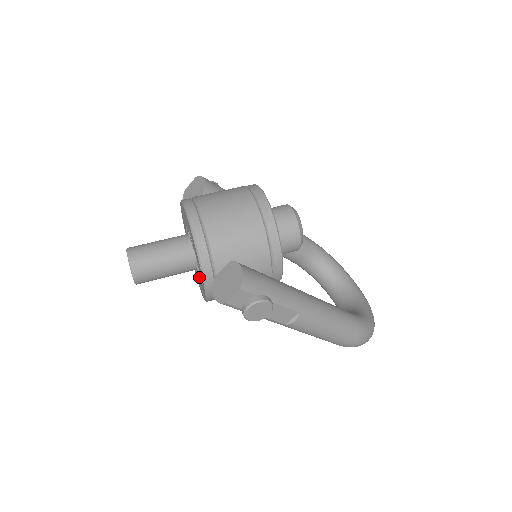
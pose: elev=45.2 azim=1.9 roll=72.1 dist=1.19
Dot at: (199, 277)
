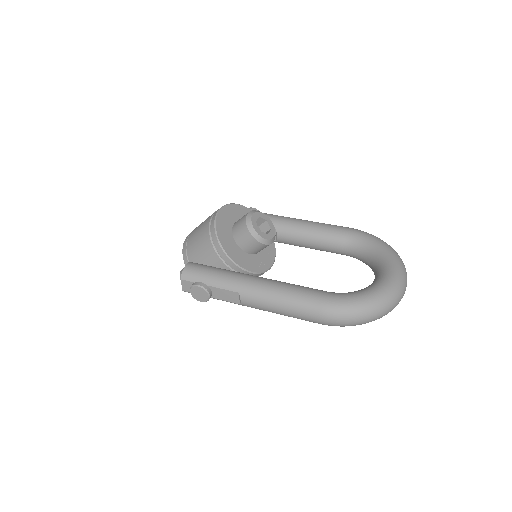
Dot at: occluded
